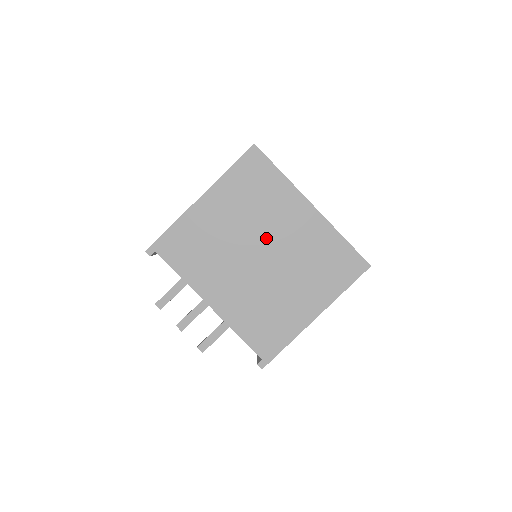
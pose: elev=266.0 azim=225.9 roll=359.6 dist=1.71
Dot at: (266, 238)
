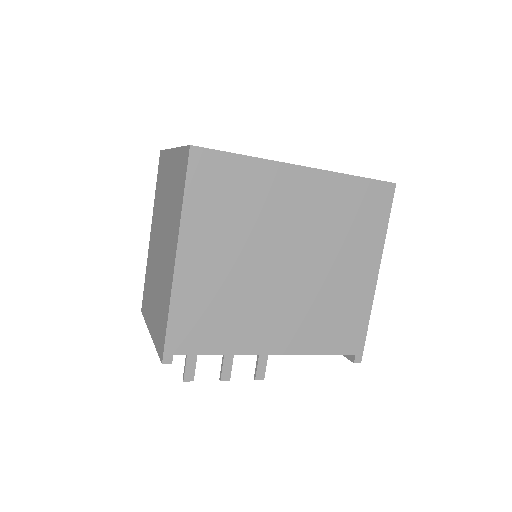
Dot at: (279, 241)
